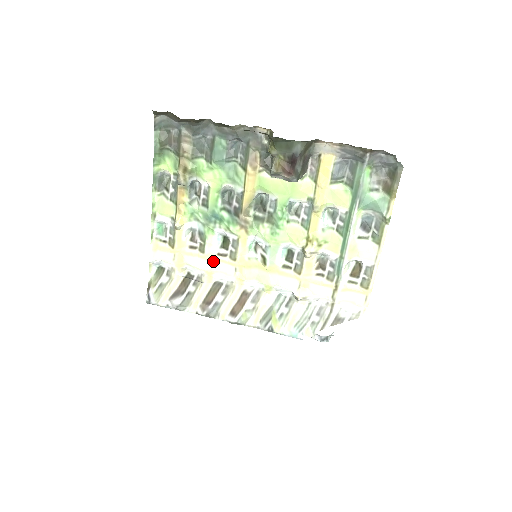
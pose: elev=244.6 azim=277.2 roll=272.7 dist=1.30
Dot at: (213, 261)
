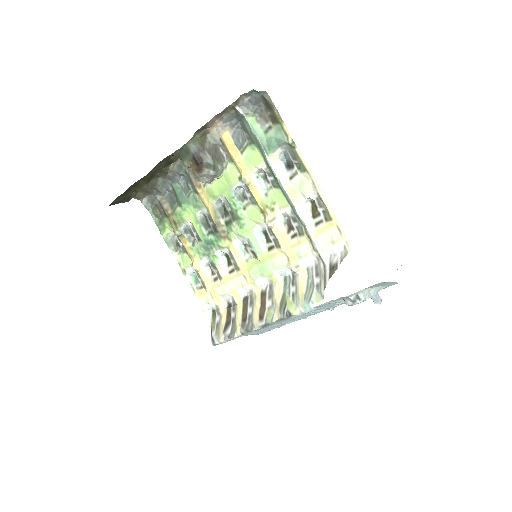
Dot at: (230, 281)
